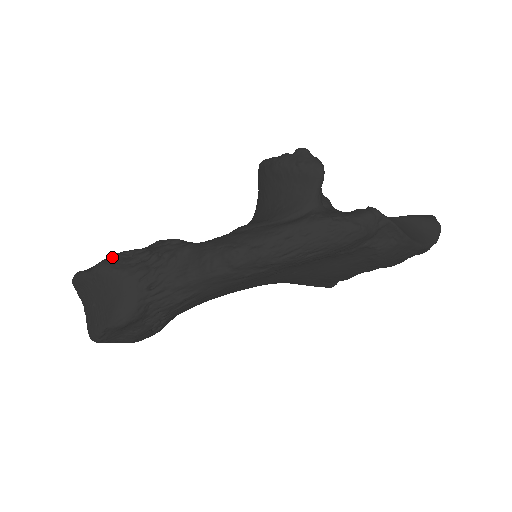
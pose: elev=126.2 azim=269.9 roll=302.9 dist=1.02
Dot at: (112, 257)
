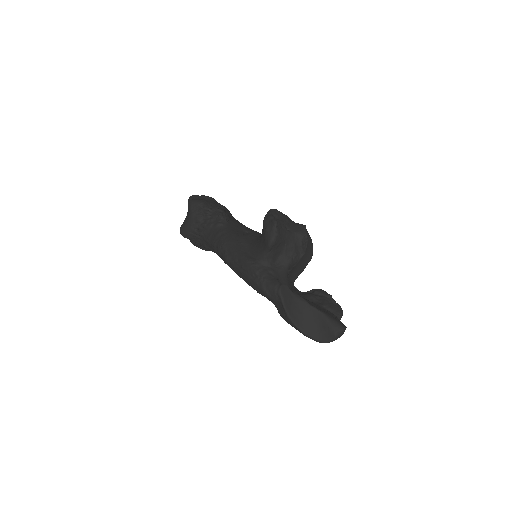
Dot at: (197, 201)
